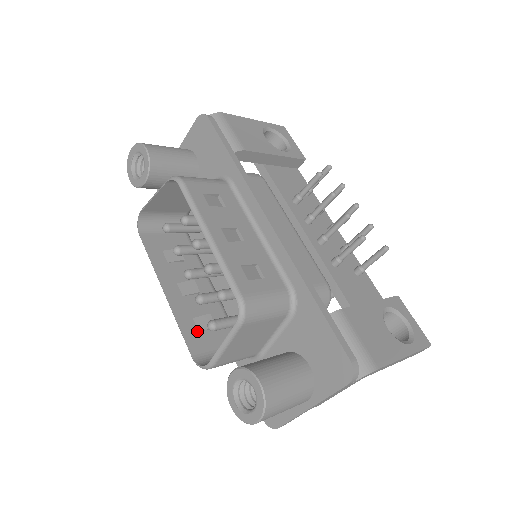
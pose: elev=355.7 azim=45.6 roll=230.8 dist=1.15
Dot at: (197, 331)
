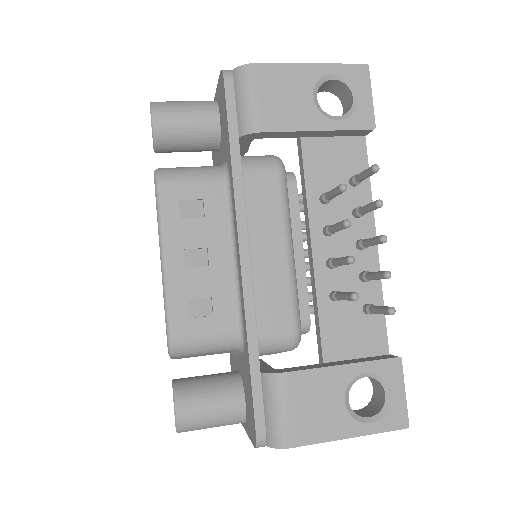
Dot at: occluded
